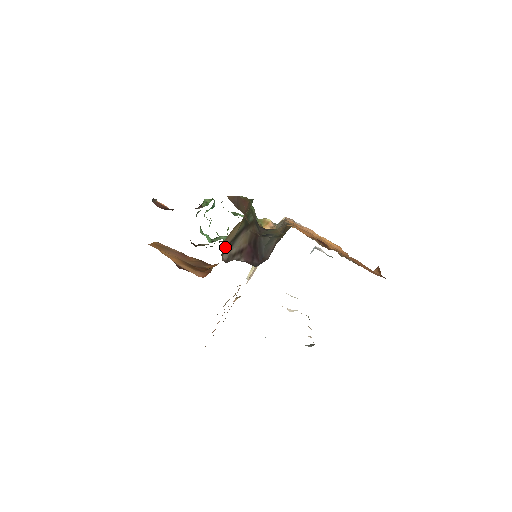
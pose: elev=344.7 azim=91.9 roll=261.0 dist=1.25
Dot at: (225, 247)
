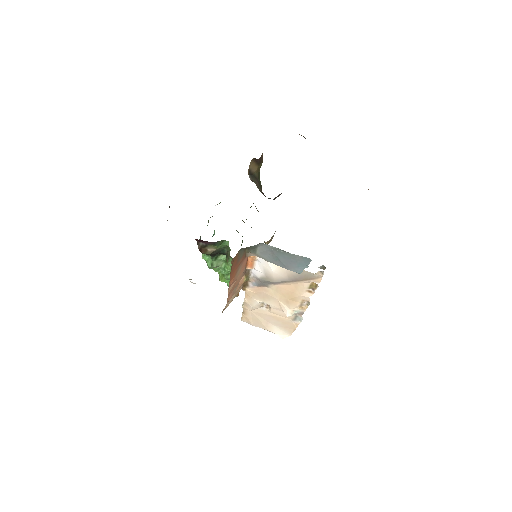
Dot at: (249, 171)
